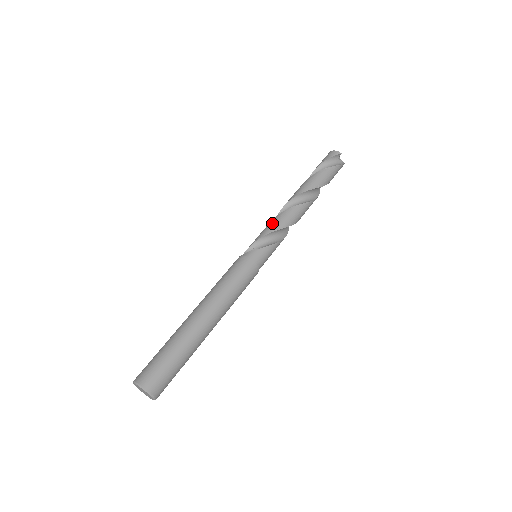
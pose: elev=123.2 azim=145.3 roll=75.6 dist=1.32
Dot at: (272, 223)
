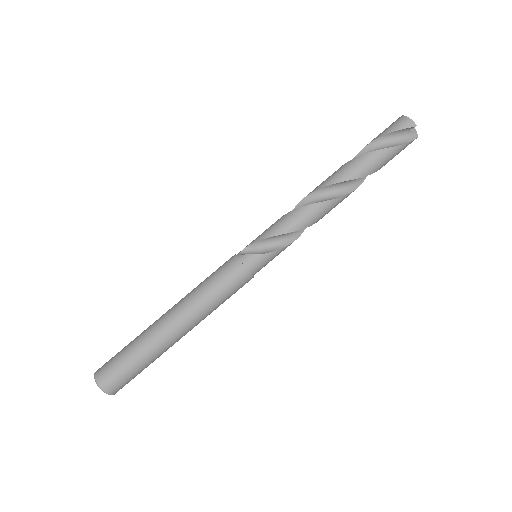
Dot at: (286, 220)
